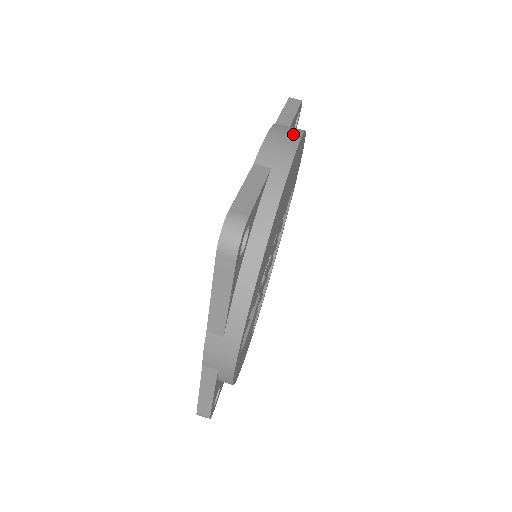
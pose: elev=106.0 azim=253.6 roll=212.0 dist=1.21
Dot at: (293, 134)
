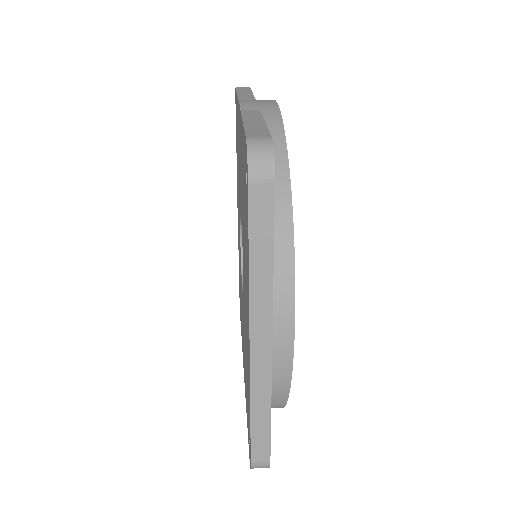
Dot at: occluded
